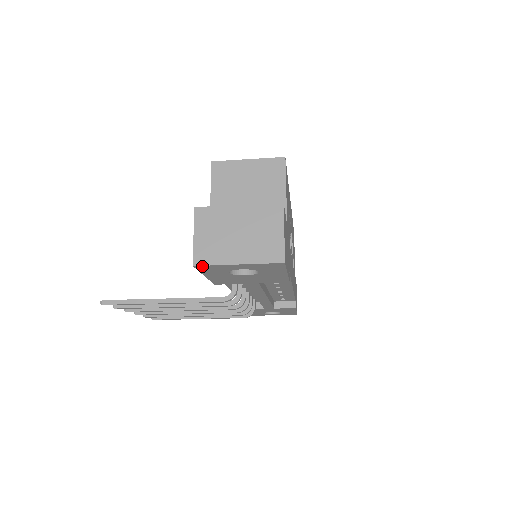
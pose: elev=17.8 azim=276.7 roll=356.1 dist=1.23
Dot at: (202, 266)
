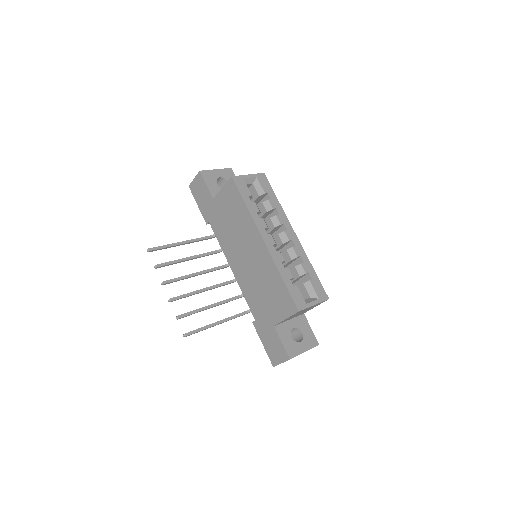
Dot at: occluded
